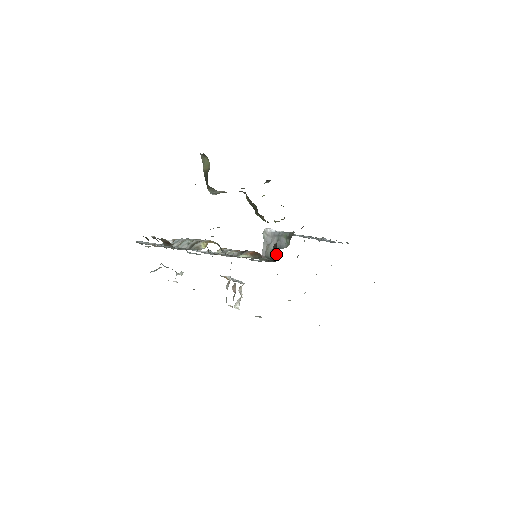
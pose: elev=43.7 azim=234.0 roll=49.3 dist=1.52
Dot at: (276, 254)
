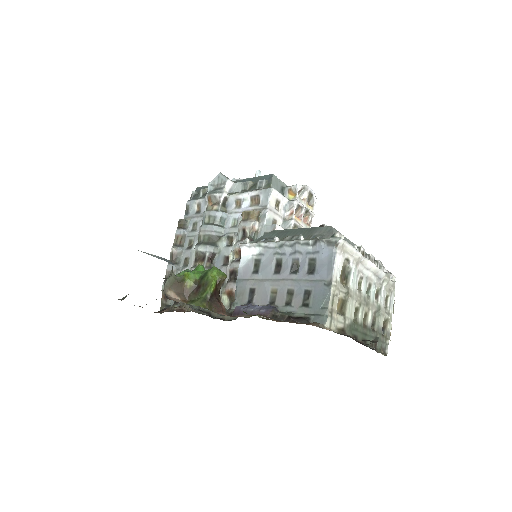
Dot at: occluded
